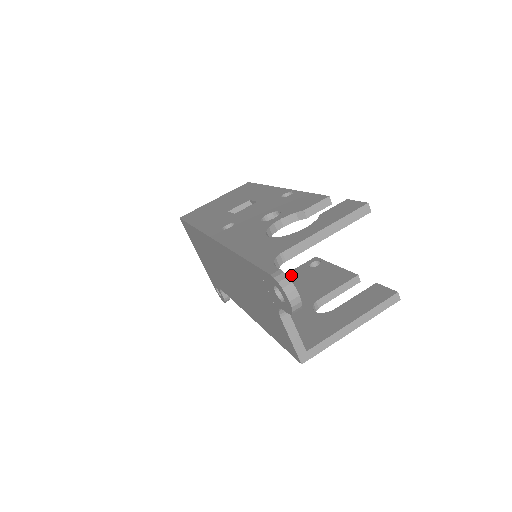
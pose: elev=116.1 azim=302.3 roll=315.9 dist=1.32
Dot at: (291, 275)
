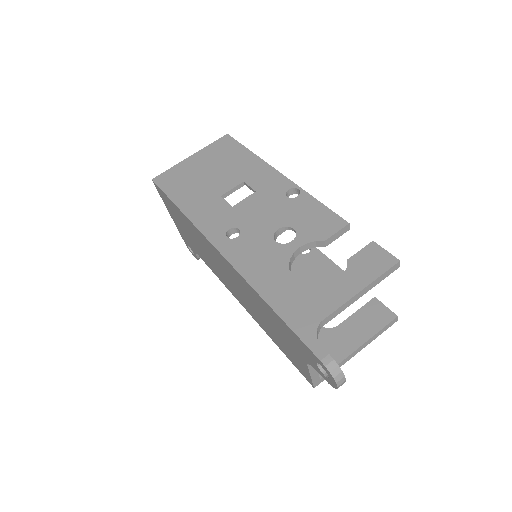
Dot at: occluded
